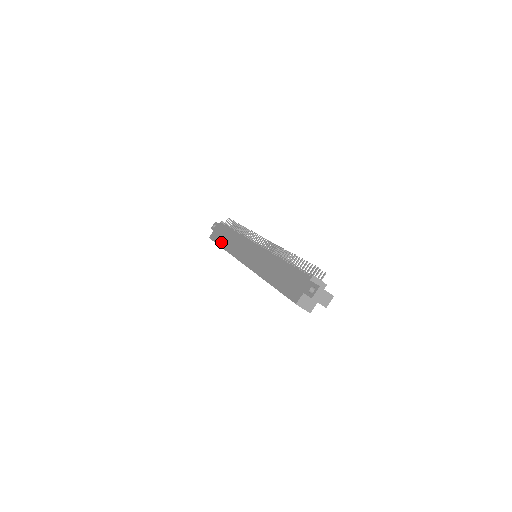
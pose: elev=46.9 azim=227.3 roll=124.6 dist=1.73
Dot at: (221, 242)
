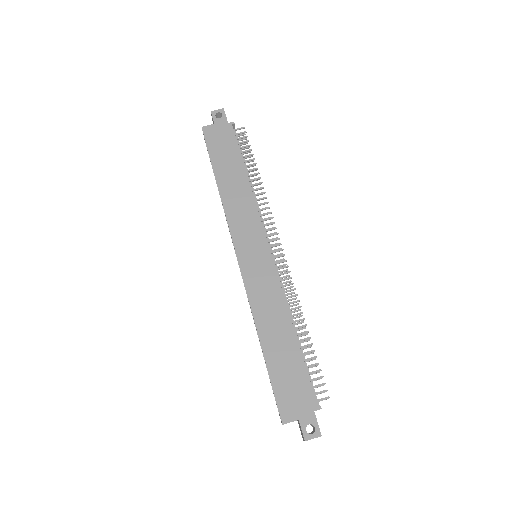
Dot at: (219, 167)
